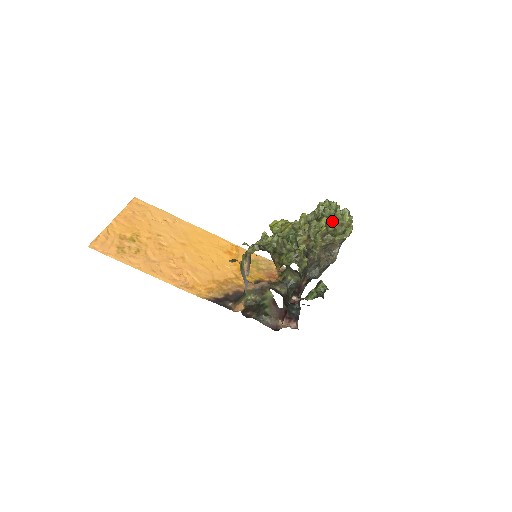
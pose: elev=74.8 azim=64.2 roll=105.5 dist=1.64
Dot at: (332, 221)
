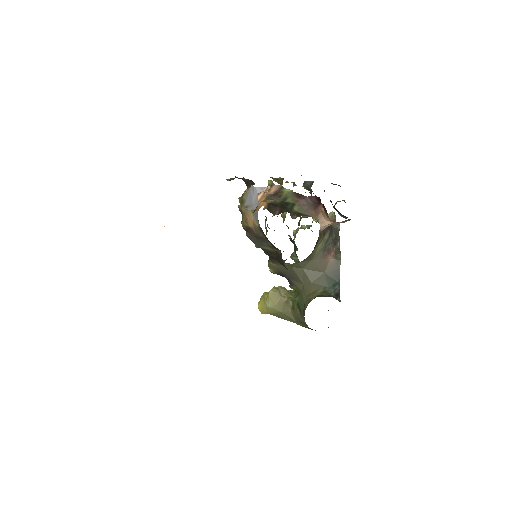
Dot at: occluded
